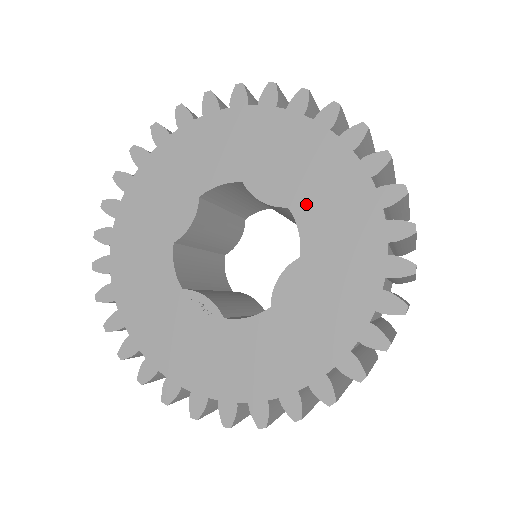
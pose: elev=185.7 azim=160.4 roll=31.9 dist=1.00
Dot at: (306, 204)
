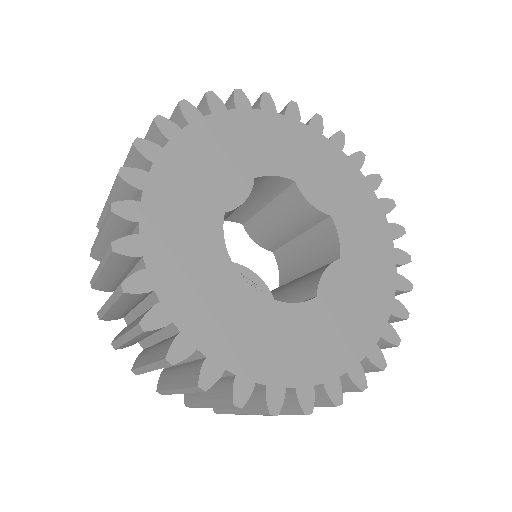
Dot at: (344, 218)
